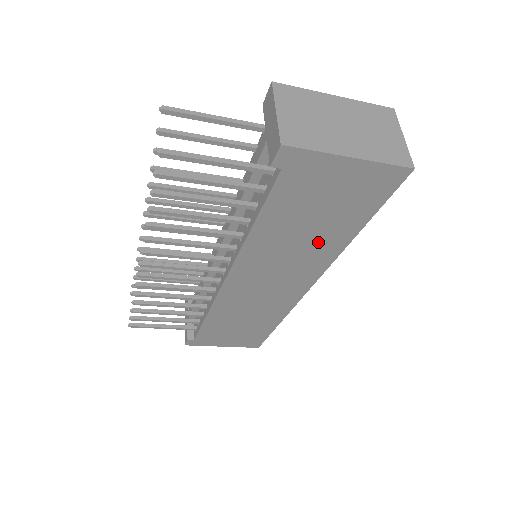
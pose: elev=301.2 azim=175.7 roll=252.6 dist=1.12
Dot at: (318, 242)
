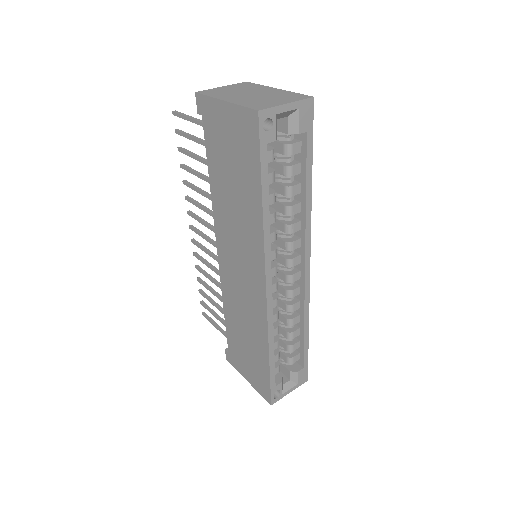
Dot at: (245, 211)
